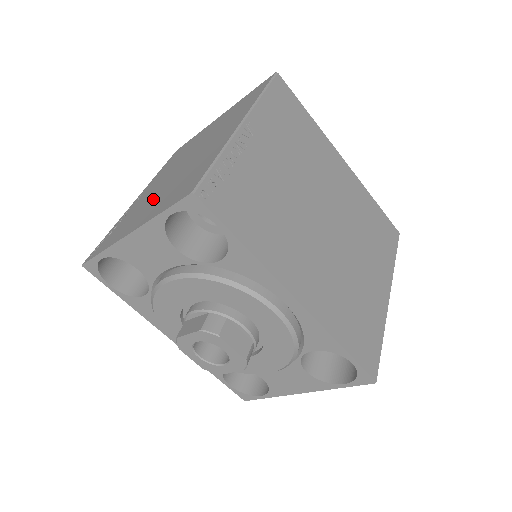
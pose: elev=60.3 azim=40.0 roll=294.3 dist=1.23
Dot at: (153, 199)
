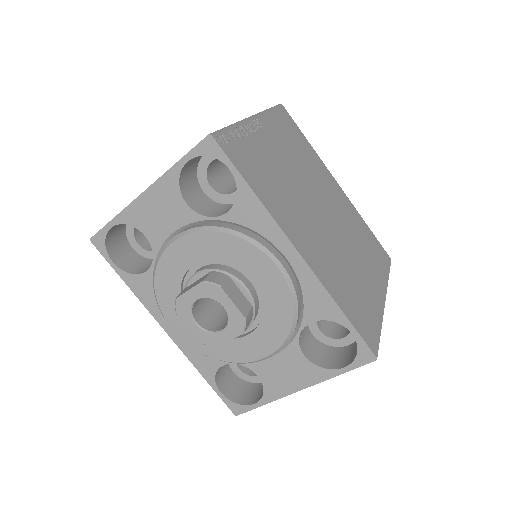
Dot at: occluded
